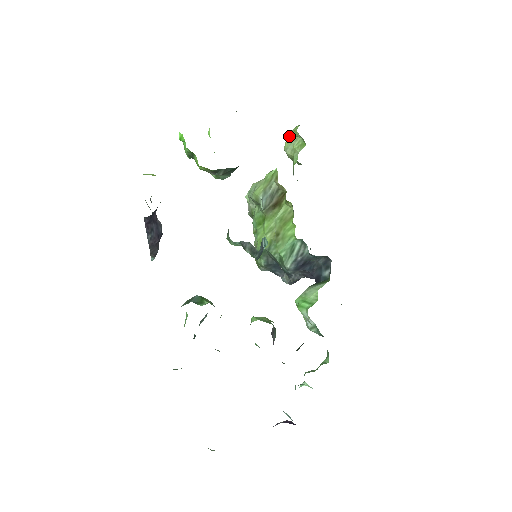
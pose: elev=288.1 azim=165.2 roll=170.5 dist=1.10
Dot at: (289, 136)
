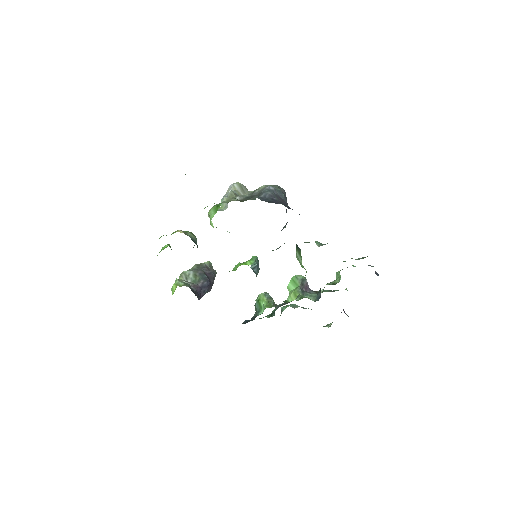
Dot at: occluded
